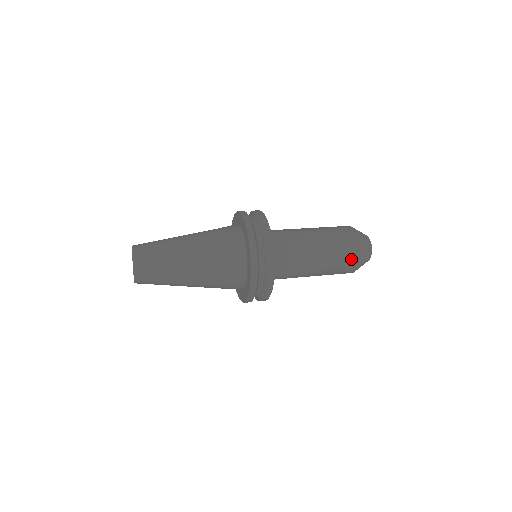
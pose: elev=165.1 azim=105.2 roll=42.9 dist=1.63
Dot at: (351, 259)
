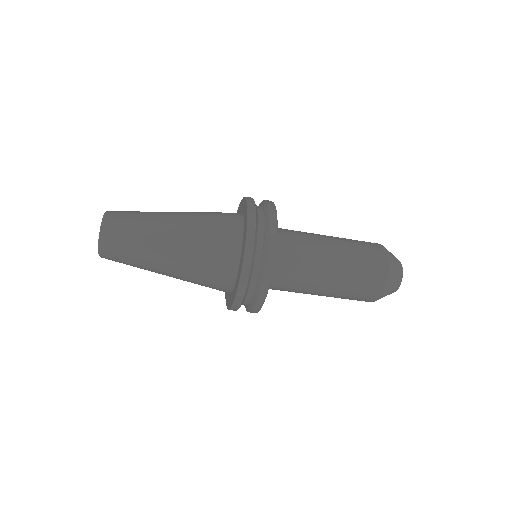
Dot at: (374, 280)
